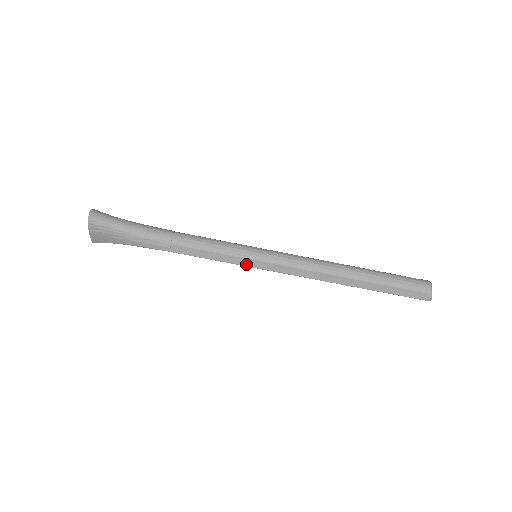
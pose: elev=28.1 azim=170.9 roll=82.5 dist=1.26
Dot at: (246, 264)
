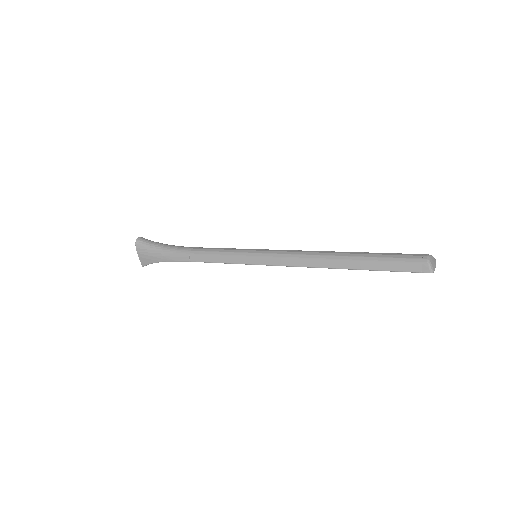
Dot at: (246, 262)
